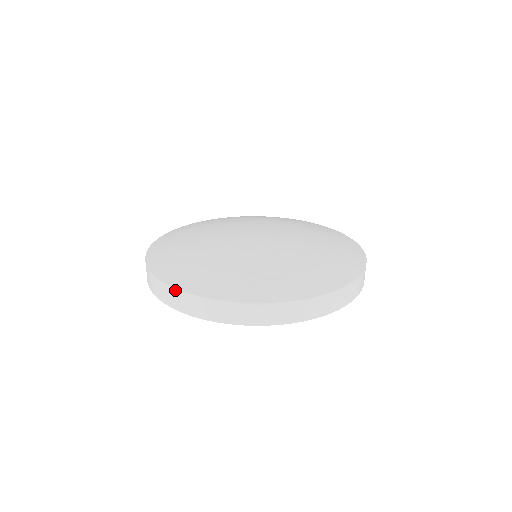
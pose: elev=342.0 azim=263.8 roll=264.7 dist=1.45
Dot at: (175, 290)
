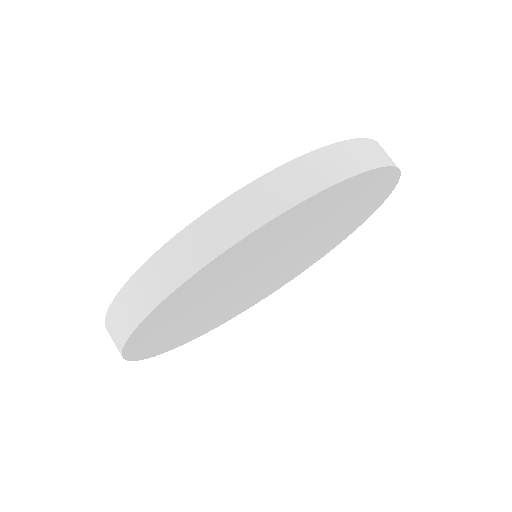
Dot at: (251, 185)
